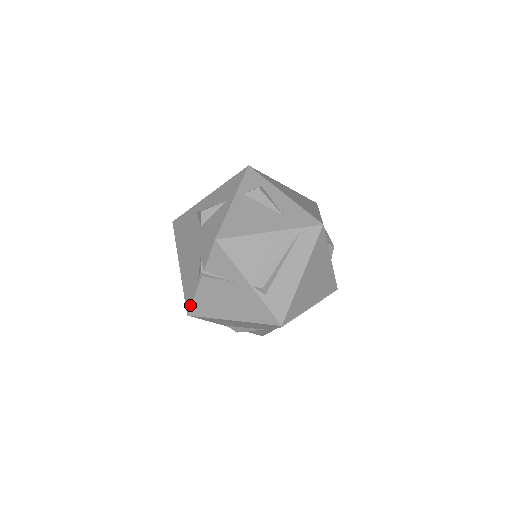
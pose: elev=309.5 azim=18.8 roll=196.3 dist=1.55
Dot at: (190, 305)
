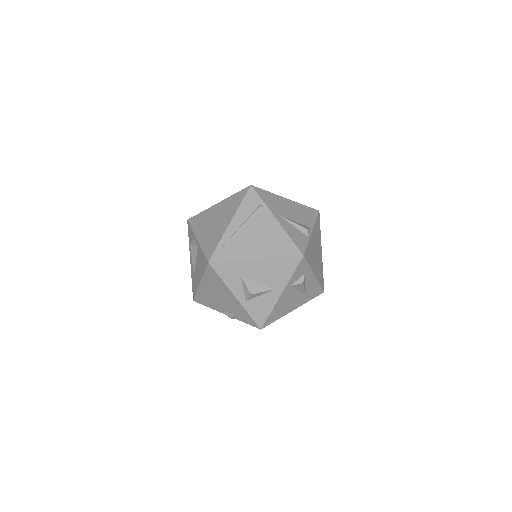
Dot at: (202, 304)
